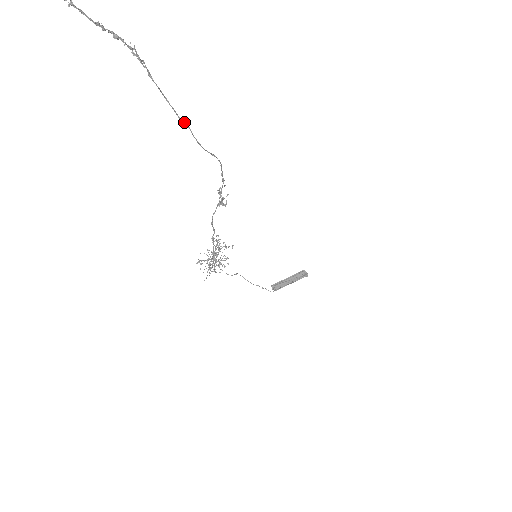
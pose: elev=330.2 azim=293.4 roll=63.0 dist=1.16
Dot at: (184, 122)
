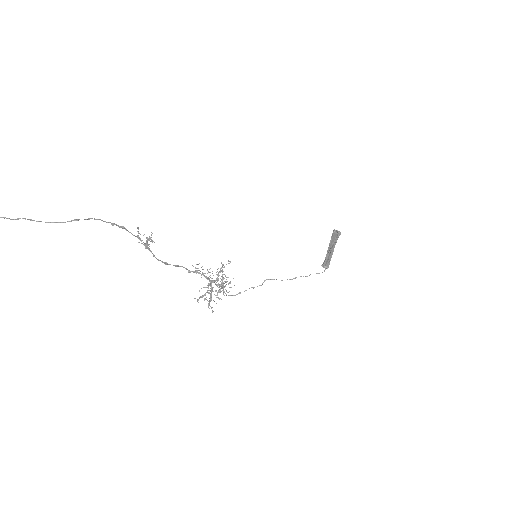
Dot at: (19, 218)
